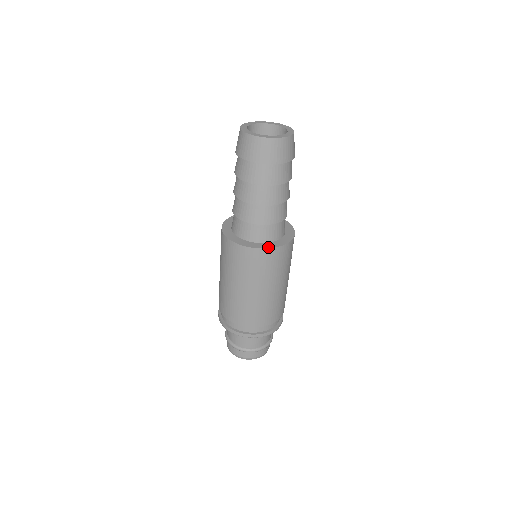
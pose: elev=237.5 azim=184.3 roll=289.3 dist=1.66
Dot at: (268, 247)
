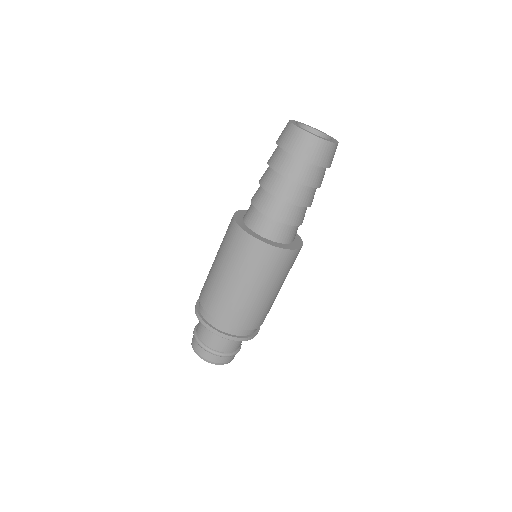
Dot at: (298, 247)
